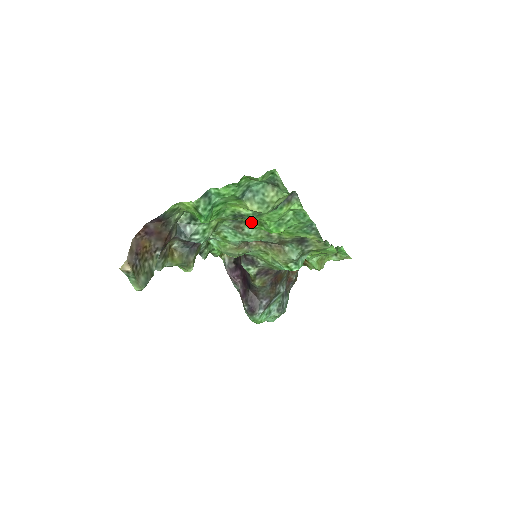
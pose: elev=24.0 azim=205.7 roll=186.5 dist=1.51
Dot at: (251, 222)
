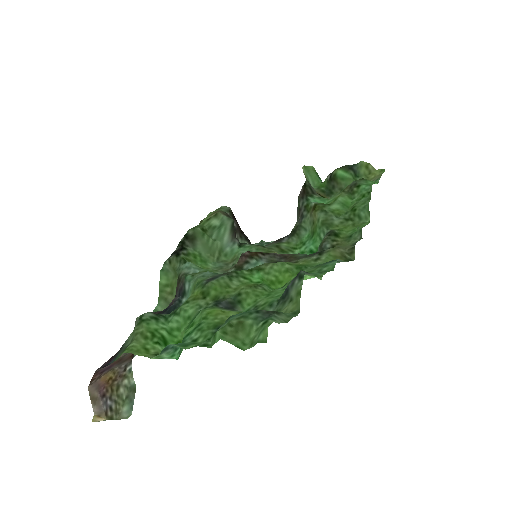
Dot at: (242, 285)
